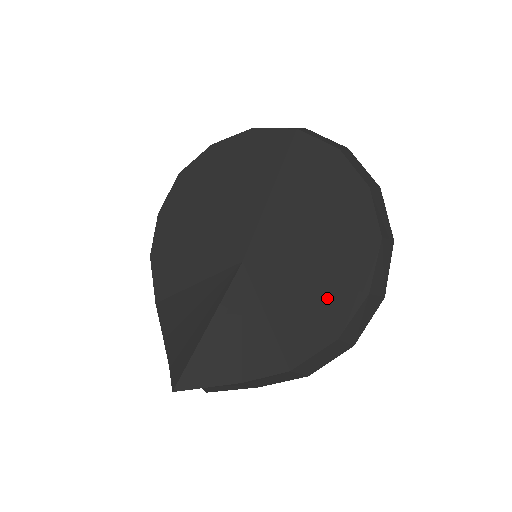
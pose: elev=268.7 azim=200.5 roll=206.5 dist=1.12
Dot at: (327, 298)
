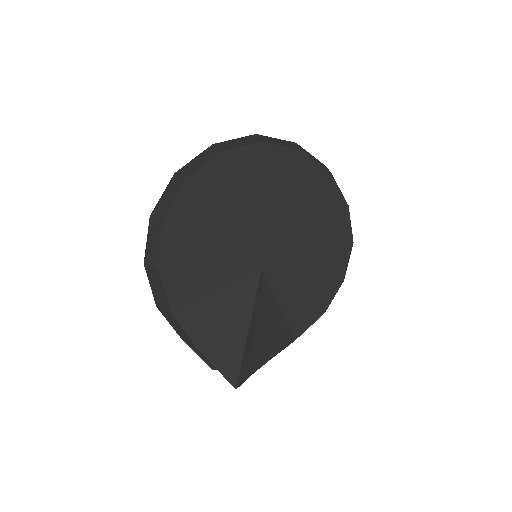
Dot at: (320, 287)
